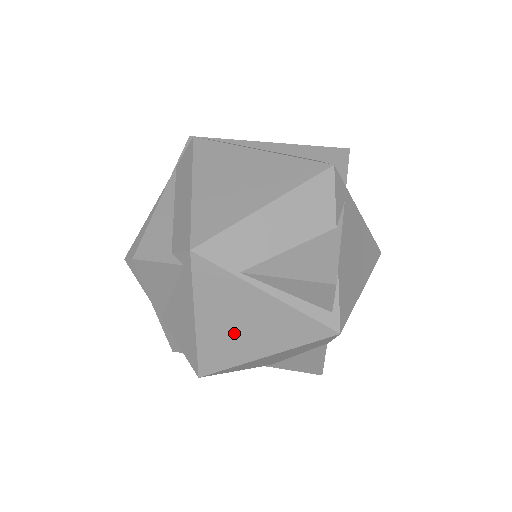
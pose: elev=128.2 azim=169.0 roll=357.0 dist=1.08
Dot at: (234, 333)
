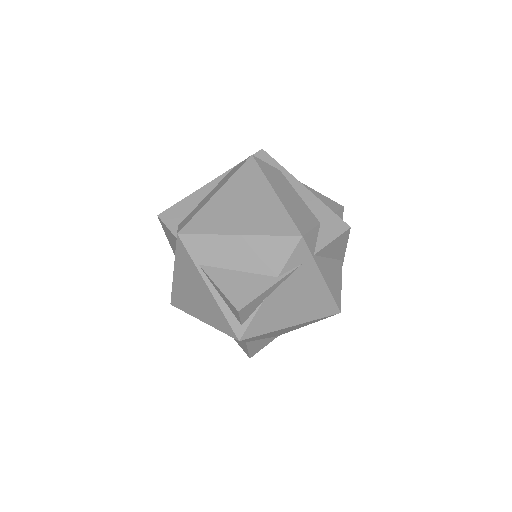
Dot at: (190, 295)
